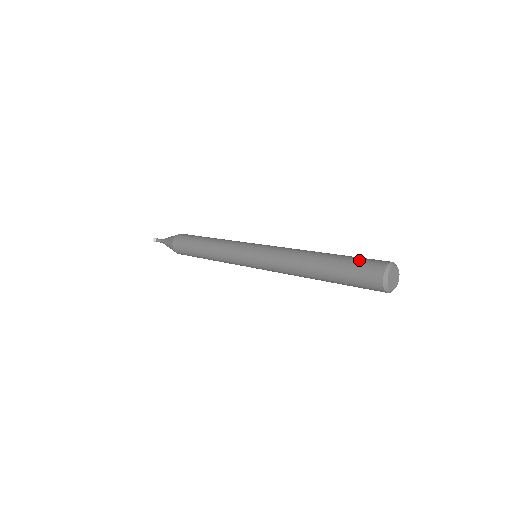
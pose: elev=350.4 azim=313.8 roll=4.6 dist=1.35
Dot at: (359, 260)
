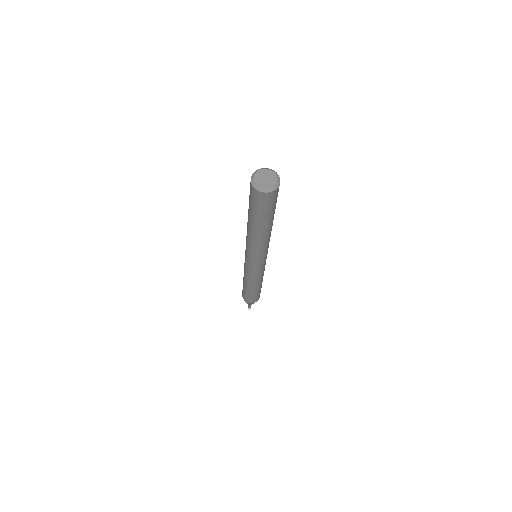
Dot at: occluded
